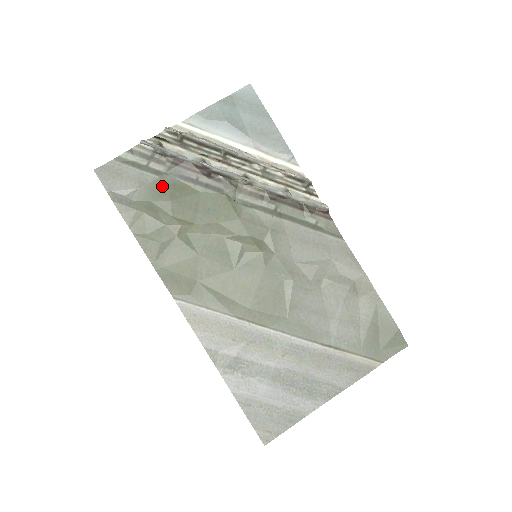
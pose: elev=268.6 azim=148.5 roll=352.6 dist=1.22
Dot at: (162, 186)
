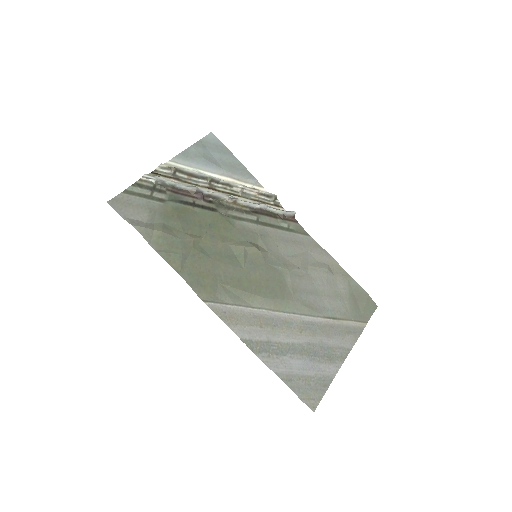
Dot at: (168, 210)
